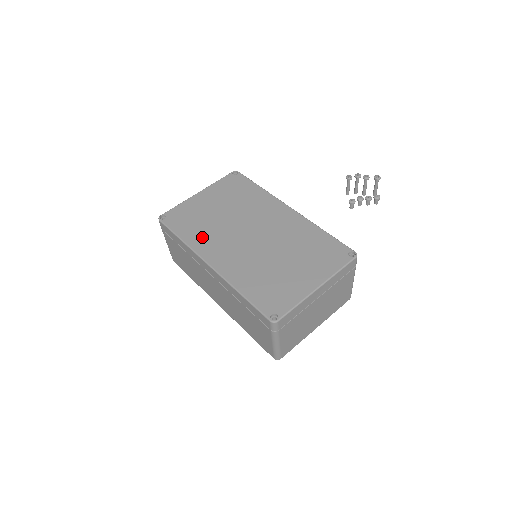
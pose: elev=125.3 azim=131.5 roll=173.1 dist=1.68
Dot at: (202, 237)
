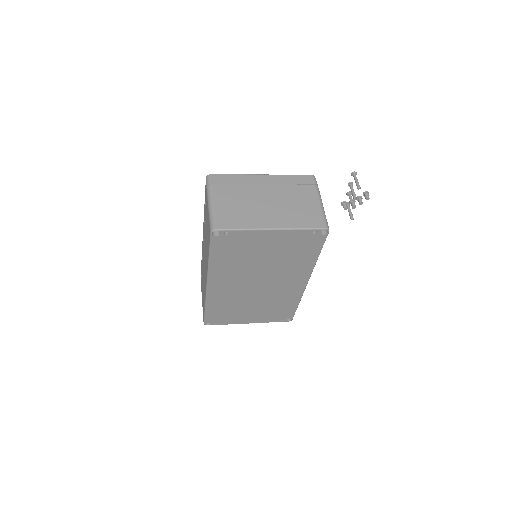
Dot at: occluded
